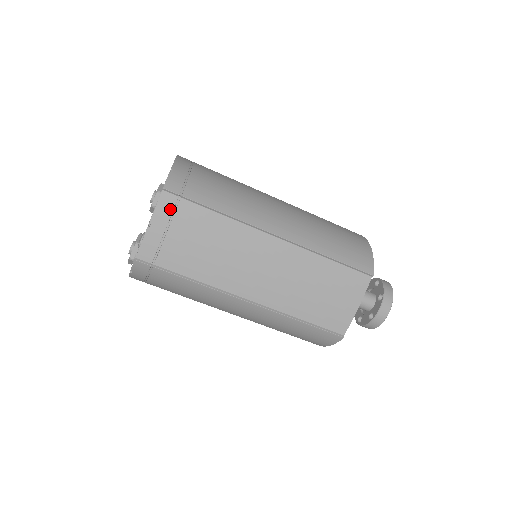
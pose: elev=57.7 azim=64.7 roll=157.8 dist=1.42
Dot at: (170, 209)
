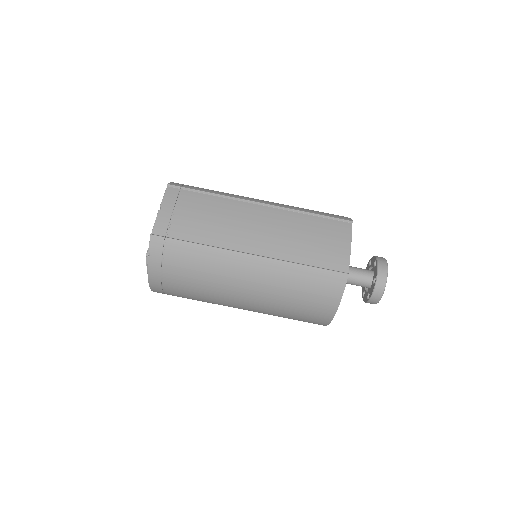
Dot at: (175, 197)
